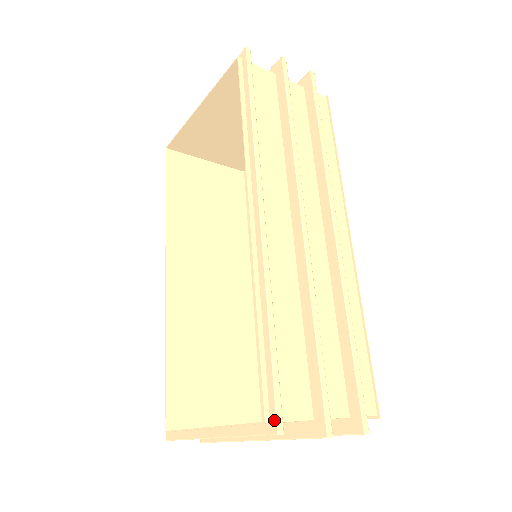
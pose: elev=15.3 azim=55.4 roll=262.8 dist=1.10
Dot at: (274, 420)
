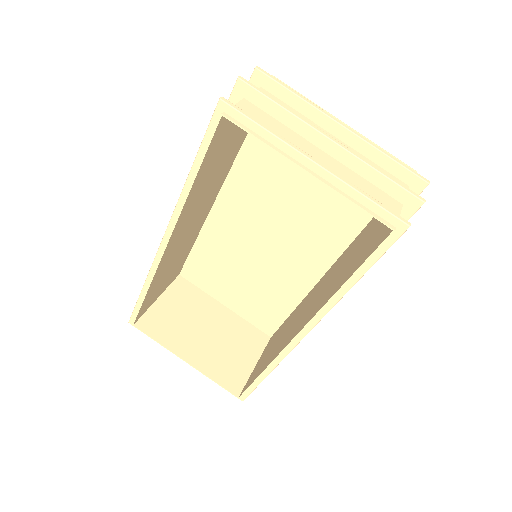
Dot at: (244, 398)
